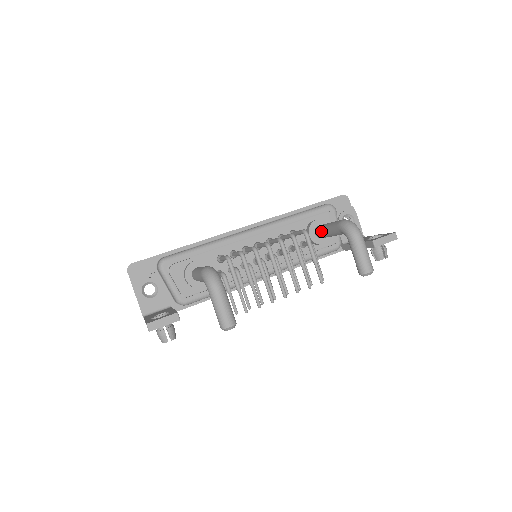
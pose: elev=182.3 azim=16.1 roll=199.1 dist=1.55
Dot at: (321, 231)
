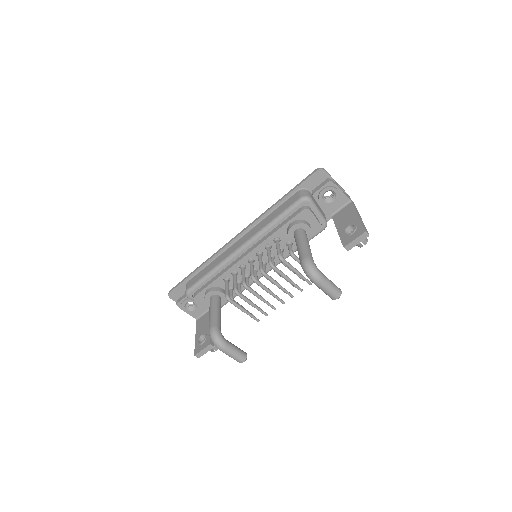
Dot at: occluded
